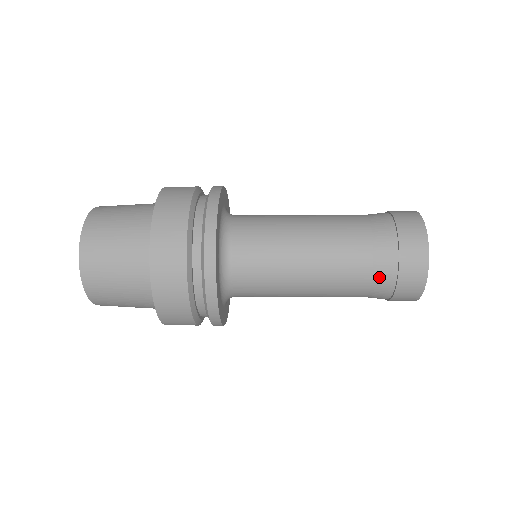
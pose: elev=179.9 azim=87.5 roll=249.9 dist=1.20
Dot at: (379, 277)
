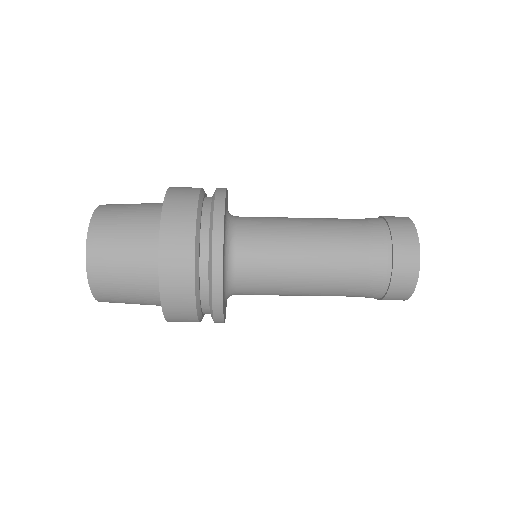
Dot at: (371, 289)
